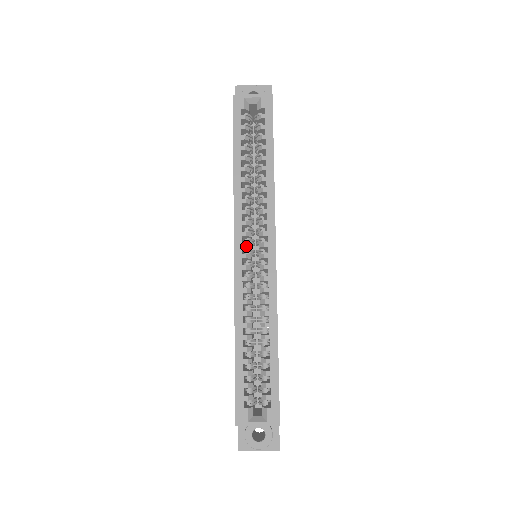
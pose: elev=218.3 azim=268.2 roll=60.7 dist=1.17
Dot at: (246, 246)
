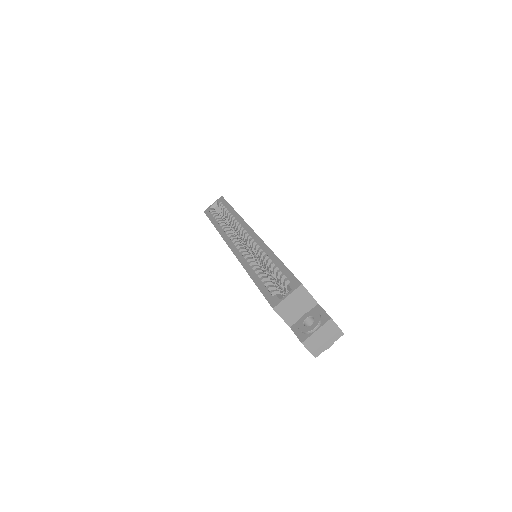
Dot at: (236, 242)
